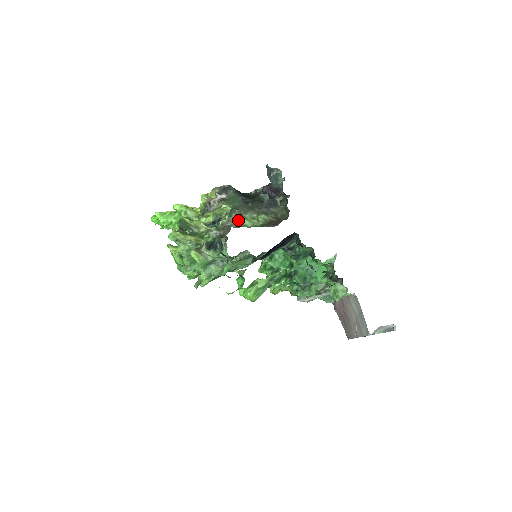
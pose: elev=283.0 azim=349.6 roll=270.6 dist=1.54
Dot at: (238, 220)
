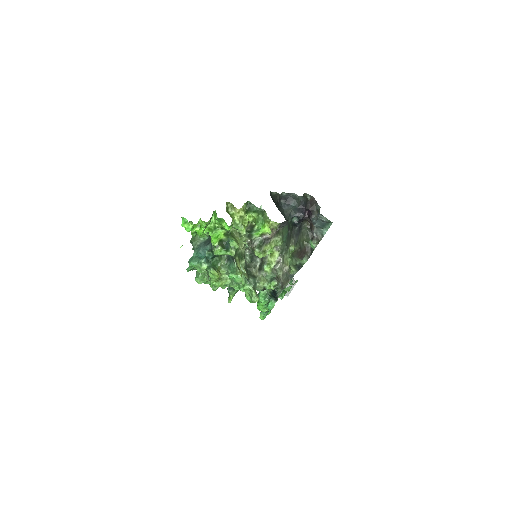
Dot at: (286, 258)
